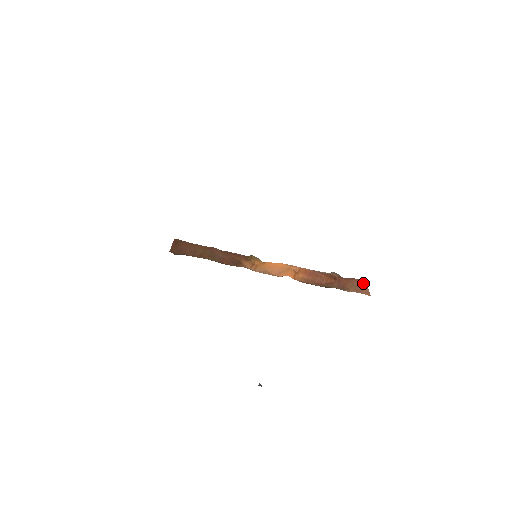
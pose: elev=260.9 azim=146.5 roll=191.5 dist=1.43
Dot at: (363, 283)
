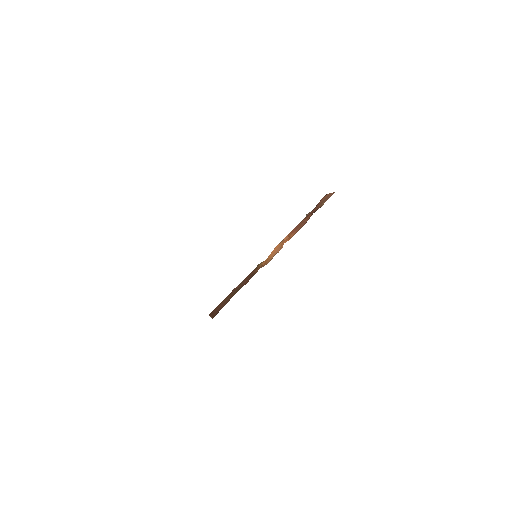
Dot at: (326, 196)
